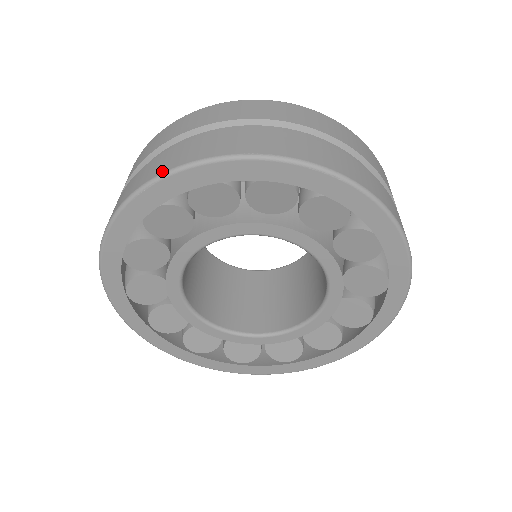
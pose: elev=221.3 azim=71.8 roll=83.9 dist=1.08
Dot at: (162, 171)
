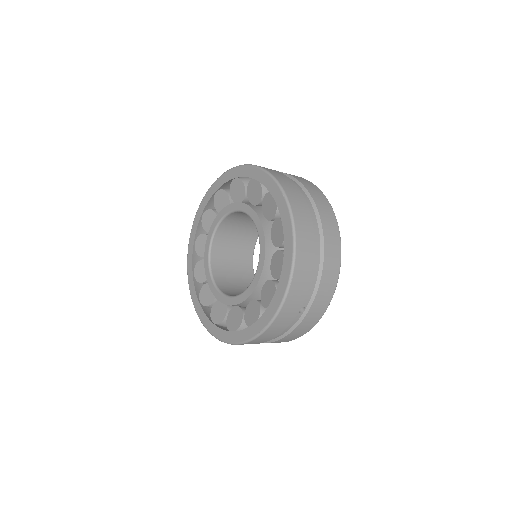
Dot at: occluded
